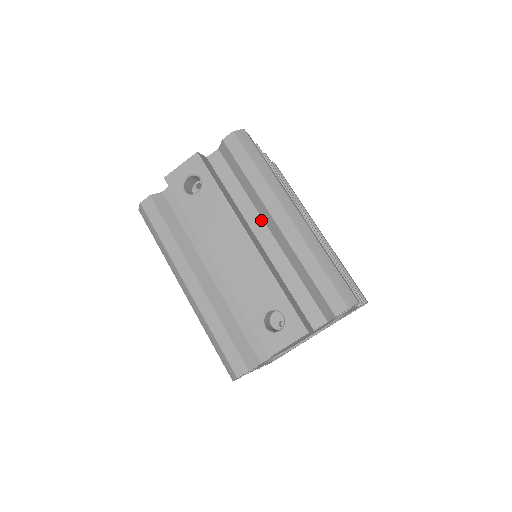
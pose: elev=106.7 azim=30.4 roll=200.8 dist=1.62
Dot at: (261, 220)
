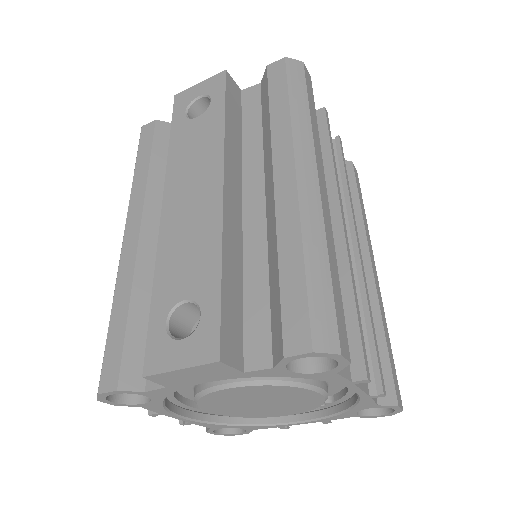
Dot at: (262, 179)
